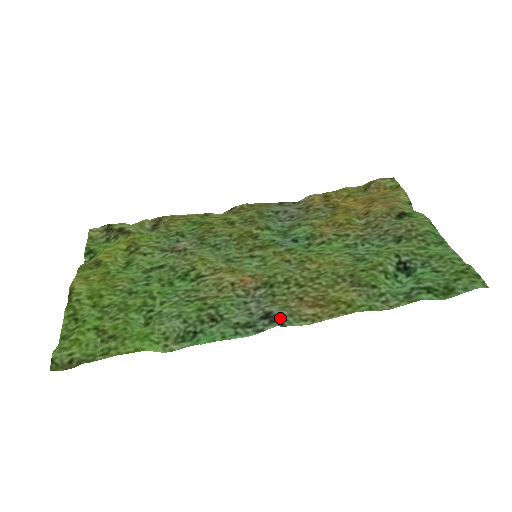
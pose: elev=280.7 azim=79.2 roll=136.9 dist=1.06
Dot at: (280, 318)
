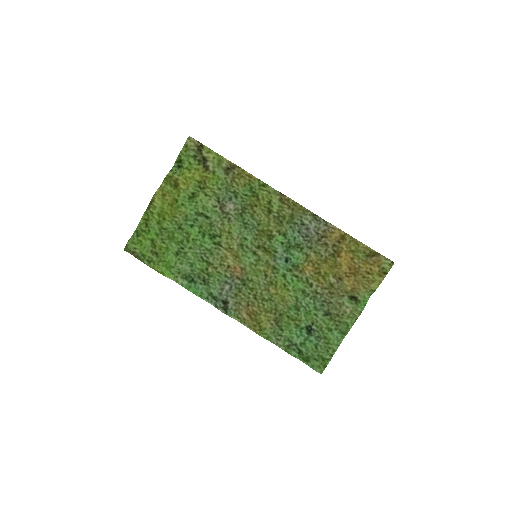
Dot at: (228, 310)
